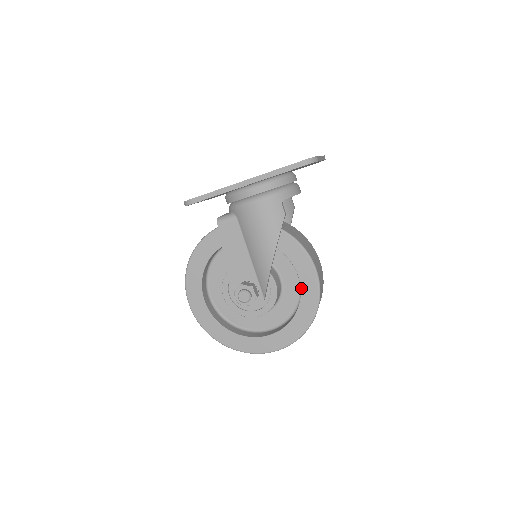
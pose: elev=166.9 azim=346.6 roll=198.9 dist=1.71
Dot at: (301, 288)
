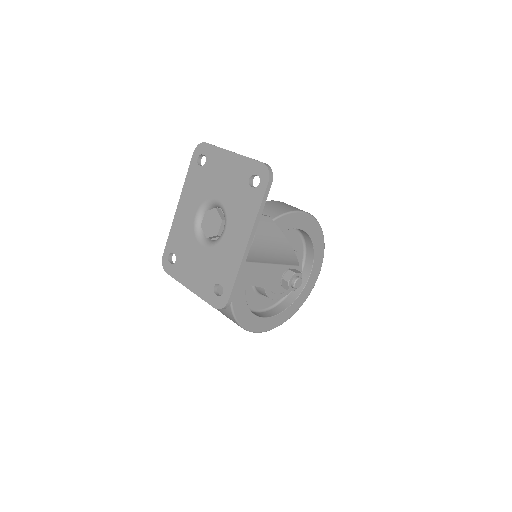
Dot at: (305, 231)
